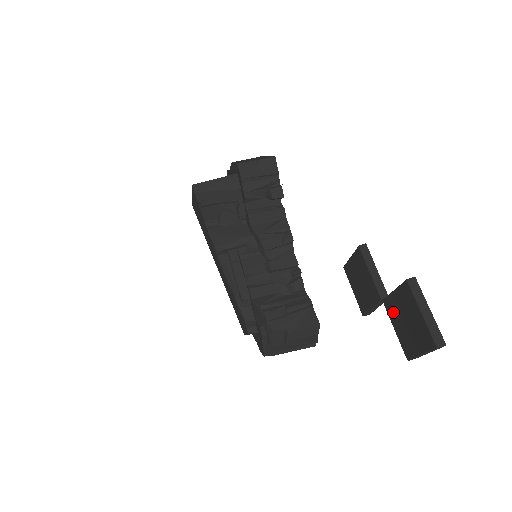
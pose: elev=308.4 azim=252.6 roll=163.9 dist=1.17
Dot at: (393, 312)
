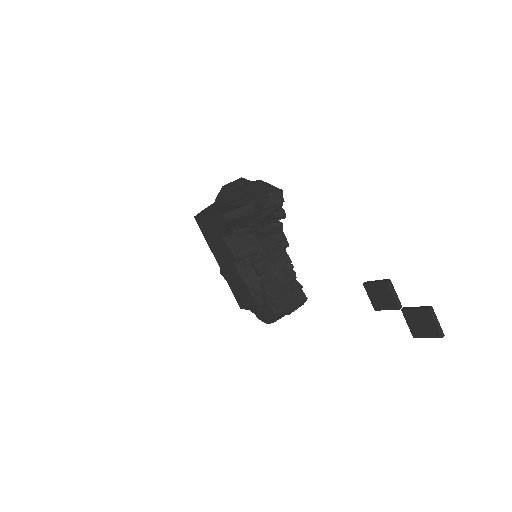
Dot at: (410, 317)
